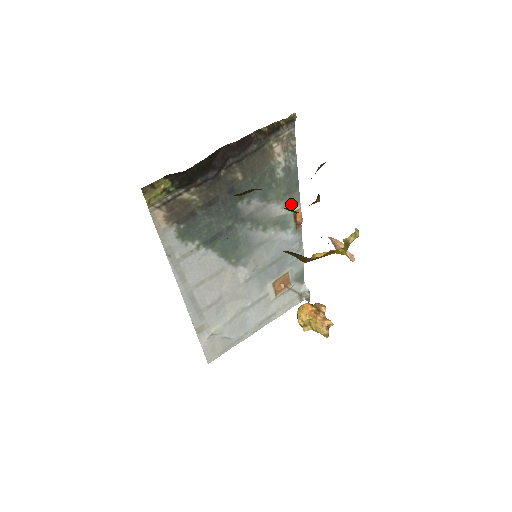
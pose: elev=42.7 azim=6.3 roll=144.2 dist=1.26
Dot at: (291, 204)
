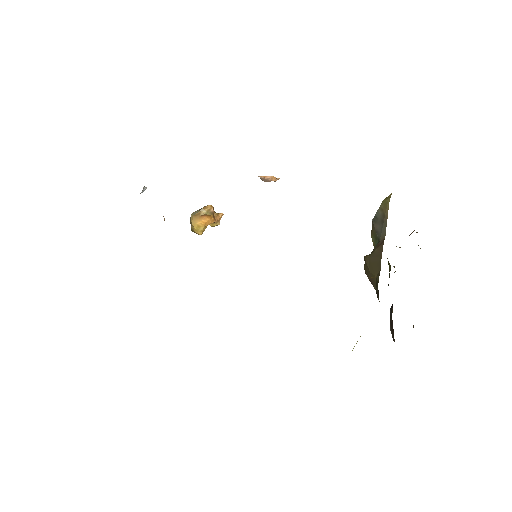
Dot at: occluded
